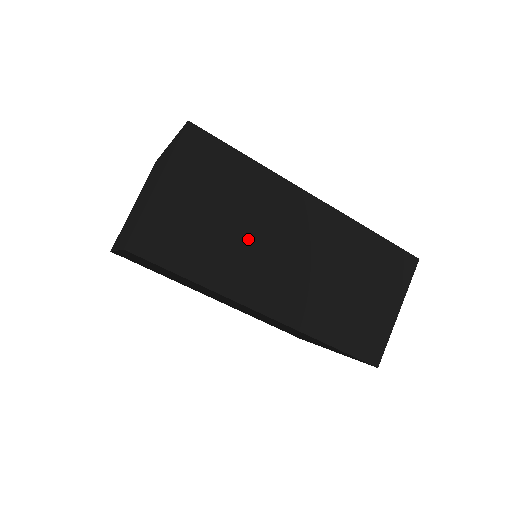
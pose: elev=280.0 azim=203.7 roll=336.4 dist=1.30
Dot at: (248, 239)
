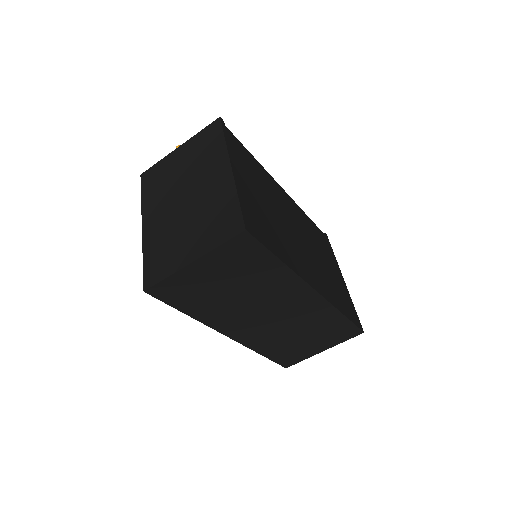
Dot at: (244, 303)
